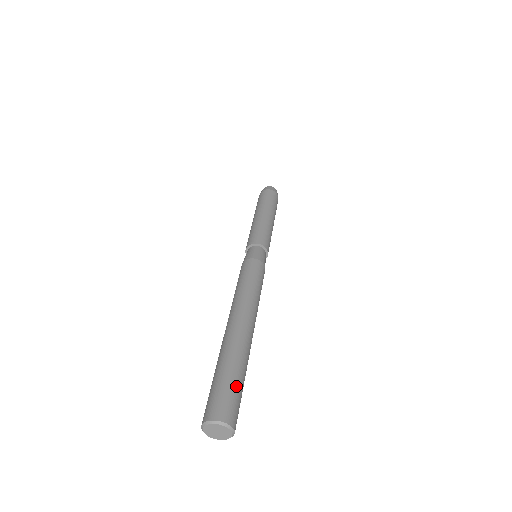
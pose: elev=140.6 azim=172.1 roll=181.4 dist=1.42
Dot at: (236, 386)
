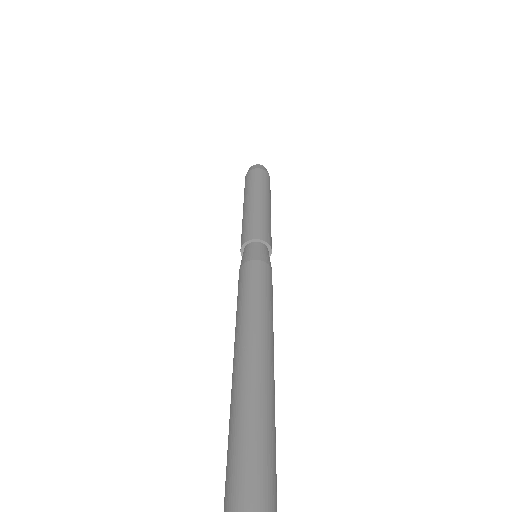
Dot at: (260, 465)
